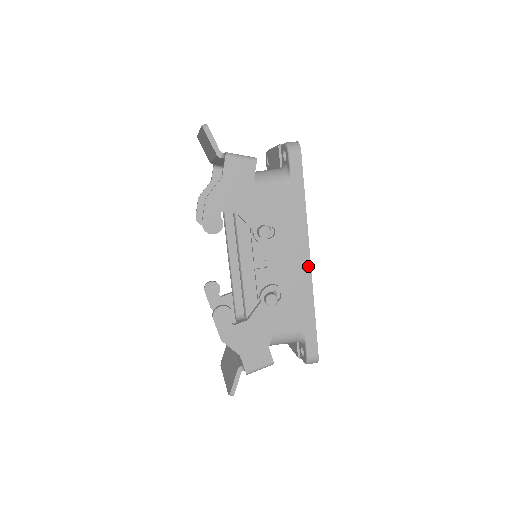
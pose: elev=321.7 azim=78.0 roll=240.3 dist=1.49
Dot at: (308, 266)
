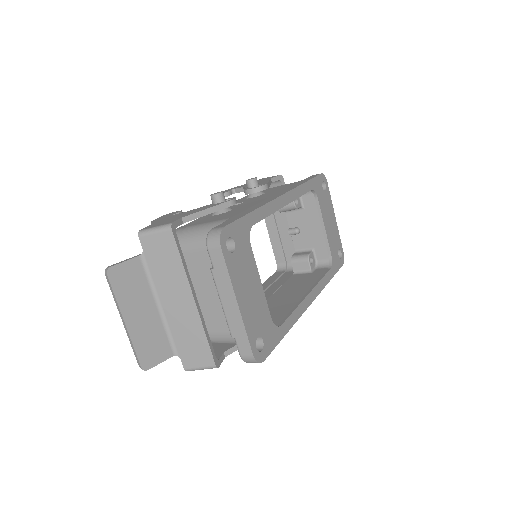
Dot at: (277, 197)
